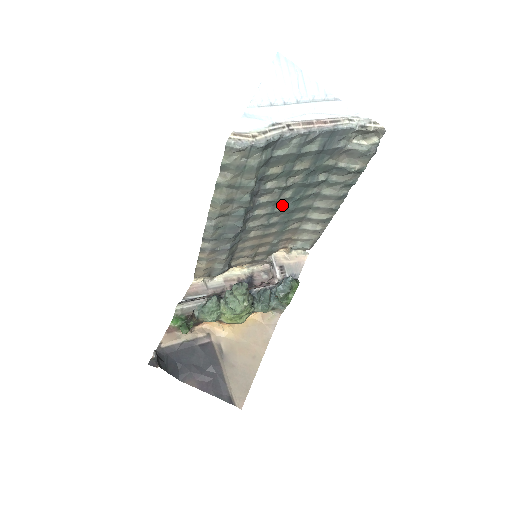
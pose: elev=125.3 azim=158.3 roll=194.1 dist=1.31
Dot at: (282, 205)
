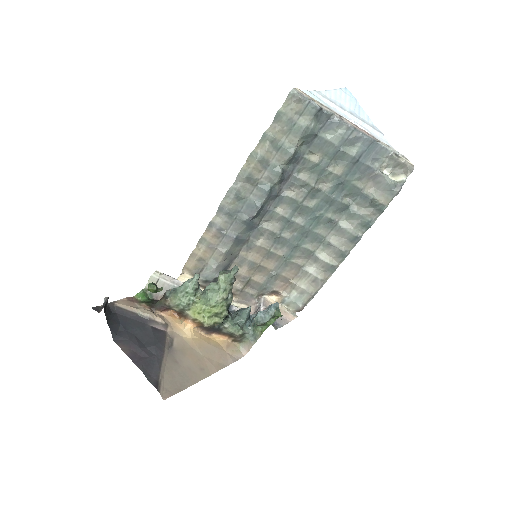
Dot at: (300, 218)
